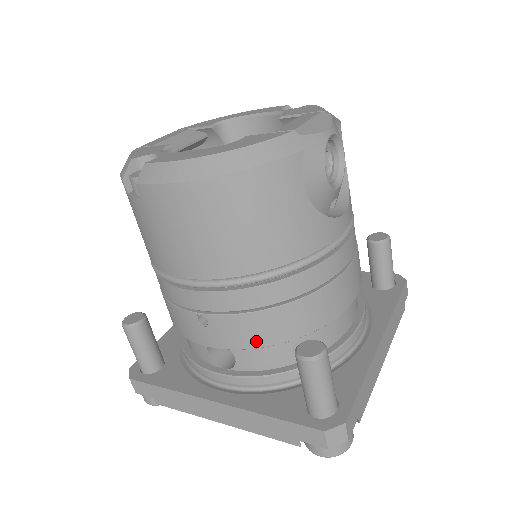
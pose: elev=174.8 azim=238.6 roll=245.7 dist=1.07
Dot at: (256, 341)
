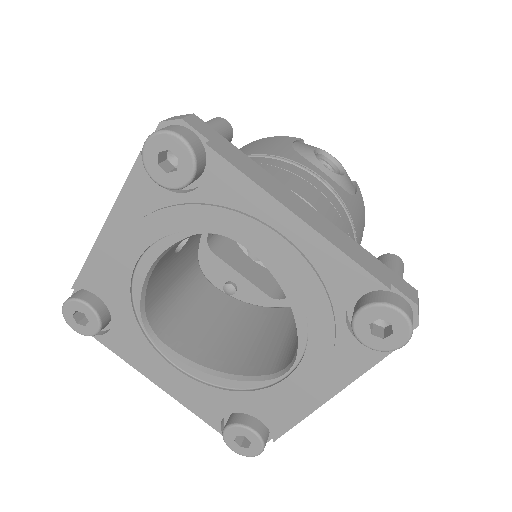
Dot at: occluded
